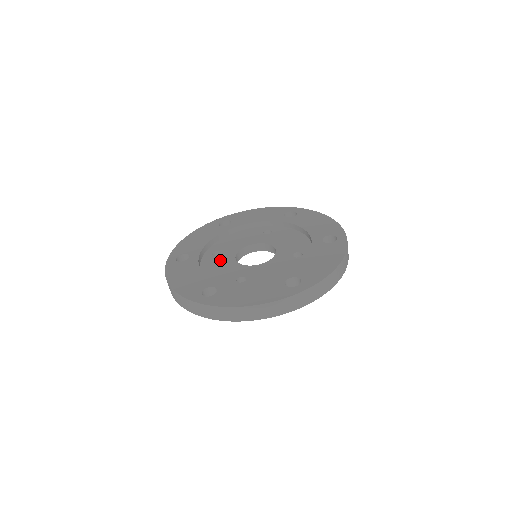
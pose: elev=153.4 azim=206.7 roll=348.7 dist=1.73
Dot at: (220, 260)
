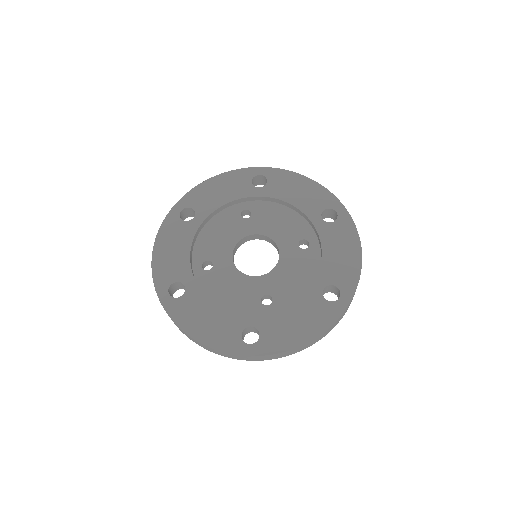
Dot at: (221, 276)
